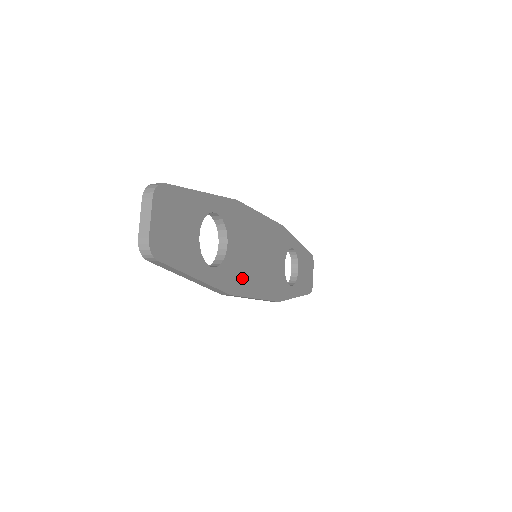
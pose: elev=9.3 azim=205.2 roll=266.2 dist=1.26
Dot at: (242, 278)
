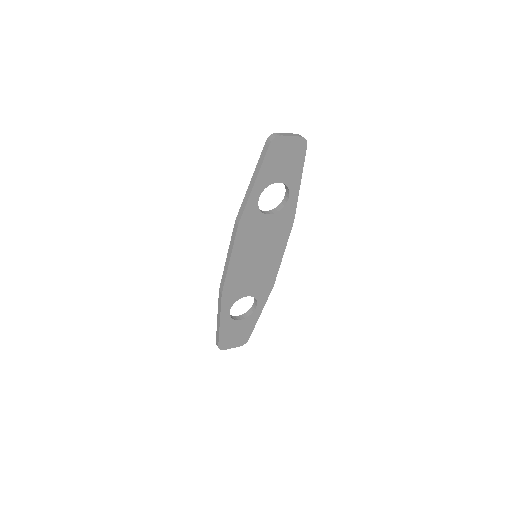
Dot at: (247, 237)
